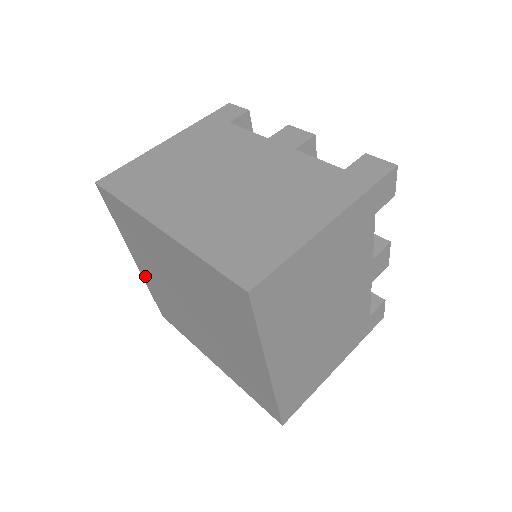
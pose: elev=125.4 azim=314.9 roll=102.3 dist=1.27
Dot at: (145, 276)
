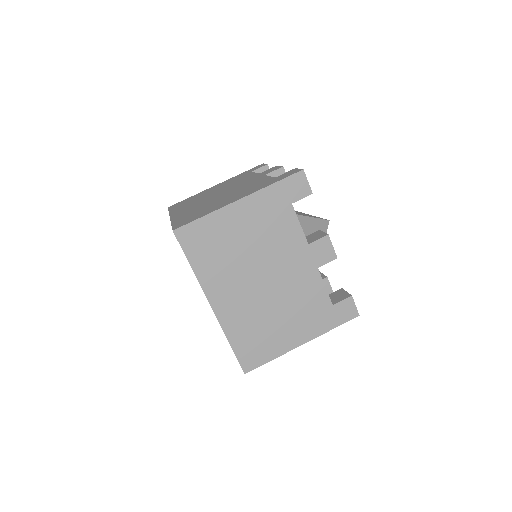
Dot at: occluded
